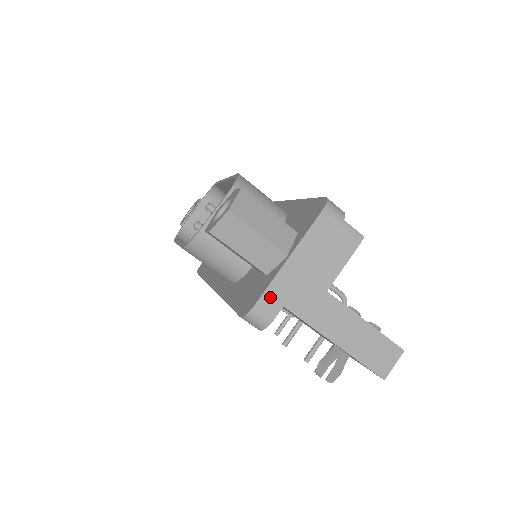
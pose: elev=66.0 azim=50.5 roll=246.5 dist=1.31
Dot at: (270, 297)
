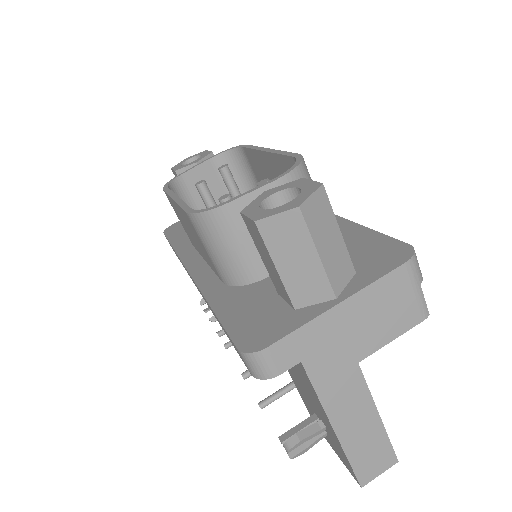
Dot at: (292, 344)
